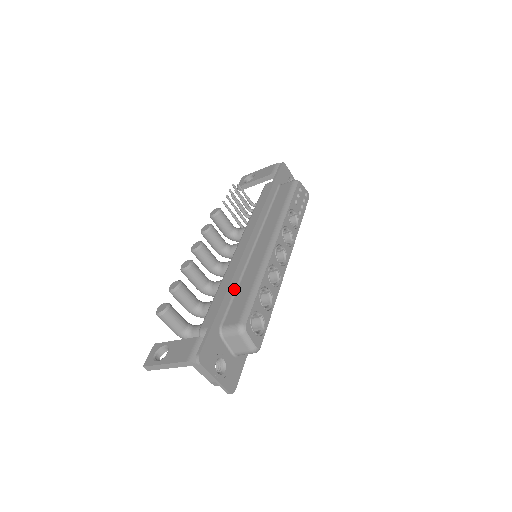
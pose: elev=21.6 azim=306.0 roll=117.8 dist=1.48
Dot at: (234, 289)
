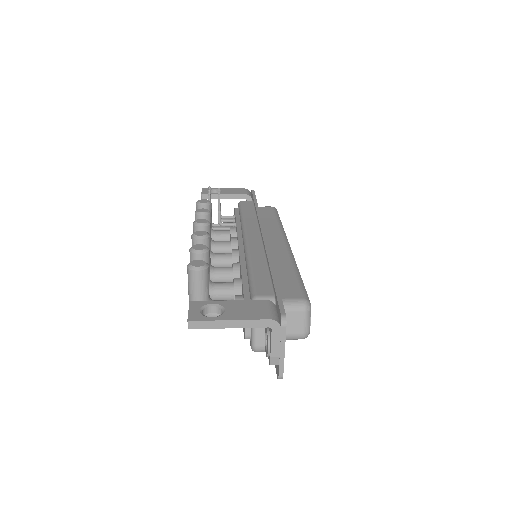
Dot at: occluded
